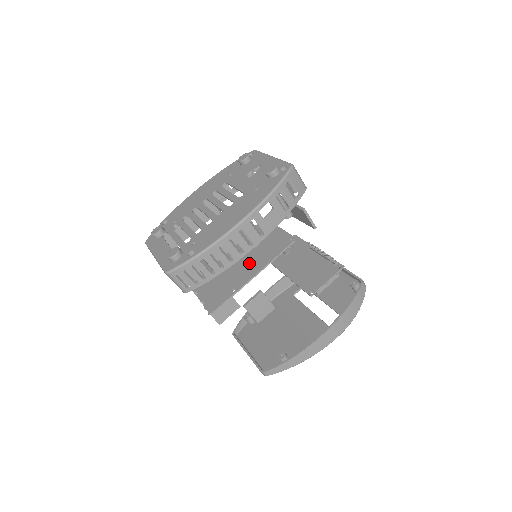
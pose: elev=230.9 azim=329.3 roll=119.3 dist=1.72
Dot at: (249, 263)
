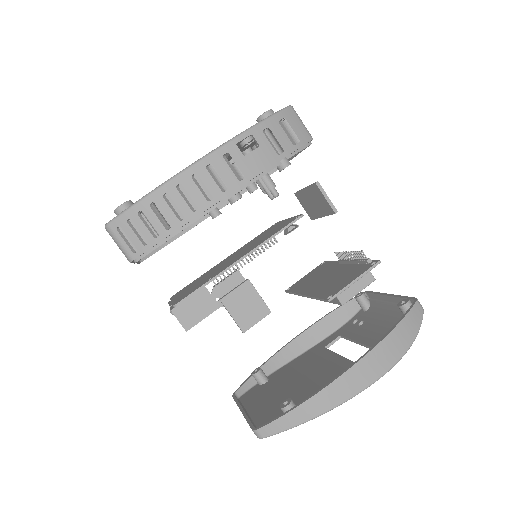
Dot at: (240, 254)
